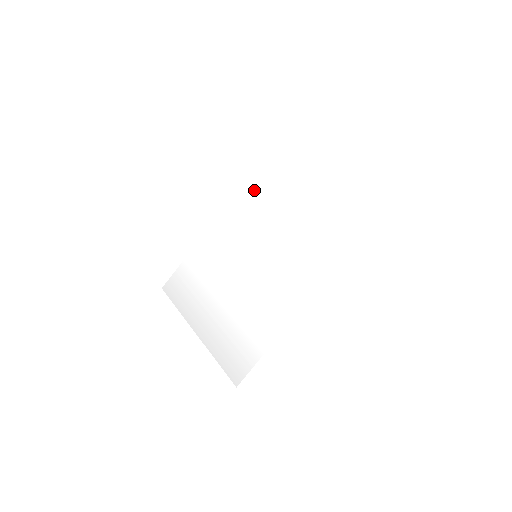
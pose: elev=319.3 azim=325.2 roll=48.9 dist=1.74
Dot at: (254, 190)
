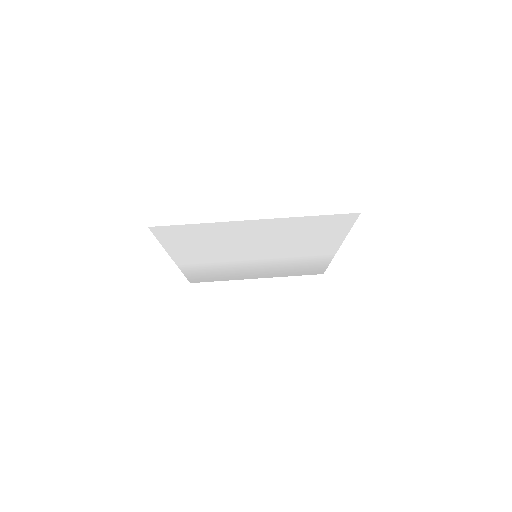
Dot at: (186, 245)
